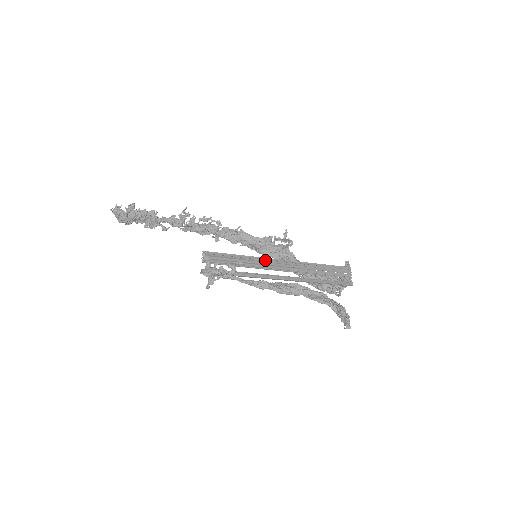
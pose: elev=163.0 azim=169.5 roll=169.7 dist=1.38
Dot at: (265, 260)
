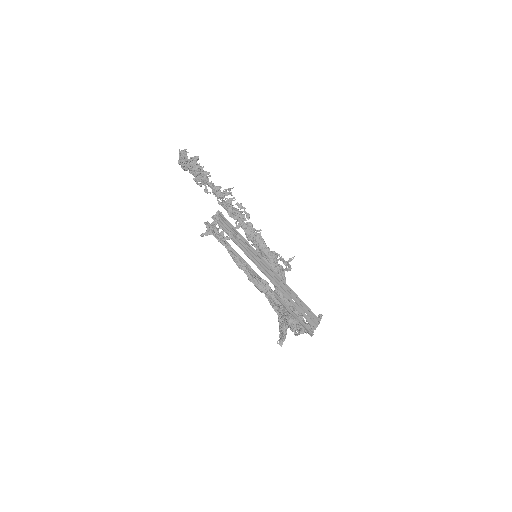
Dot at: (259, 257)
